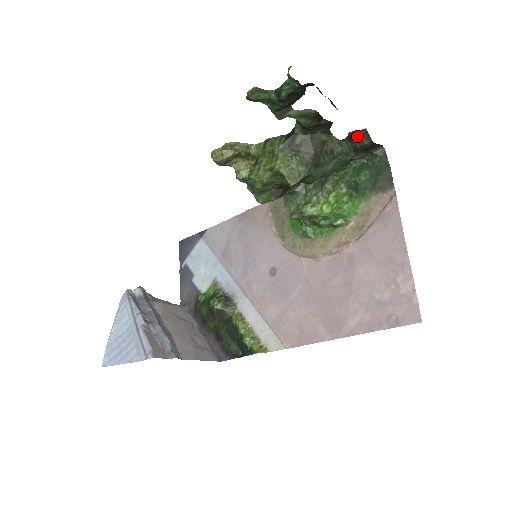
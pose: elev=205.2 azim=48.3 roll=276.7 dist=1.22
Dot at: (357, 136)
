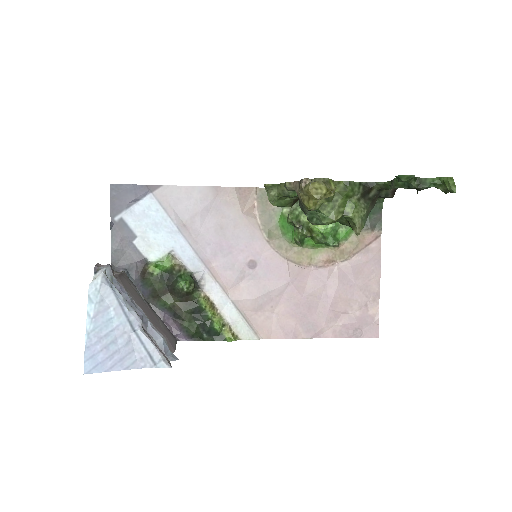
Dot at: (388, 190)
